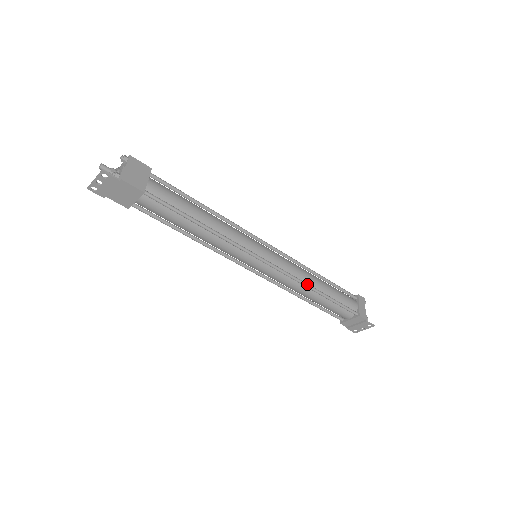
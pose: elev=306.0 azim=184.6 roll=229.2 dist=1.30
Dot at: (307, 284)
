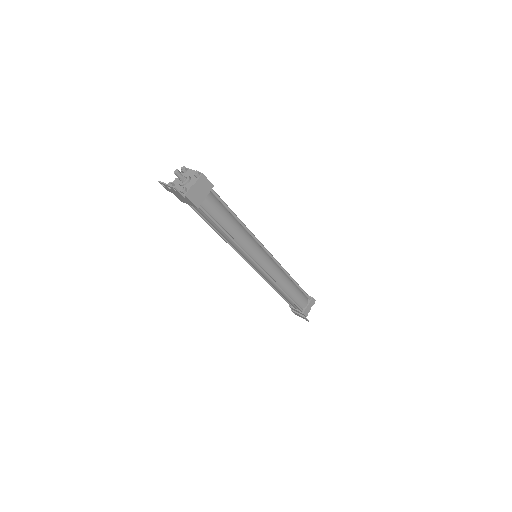
Dot at: (280, 287)
